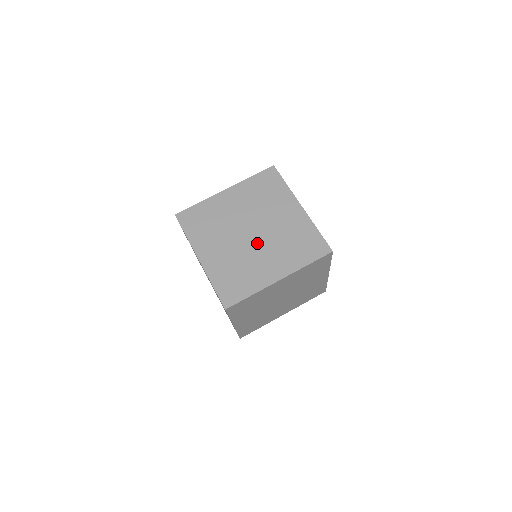
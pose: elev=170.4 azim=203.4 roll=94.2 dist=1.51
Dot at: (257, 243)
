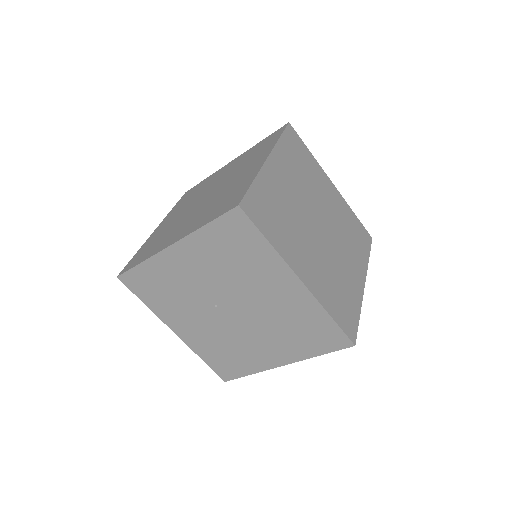
Dot at: (331, 240)
